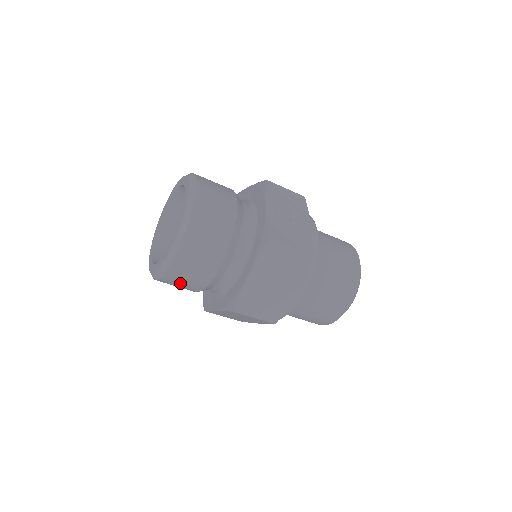
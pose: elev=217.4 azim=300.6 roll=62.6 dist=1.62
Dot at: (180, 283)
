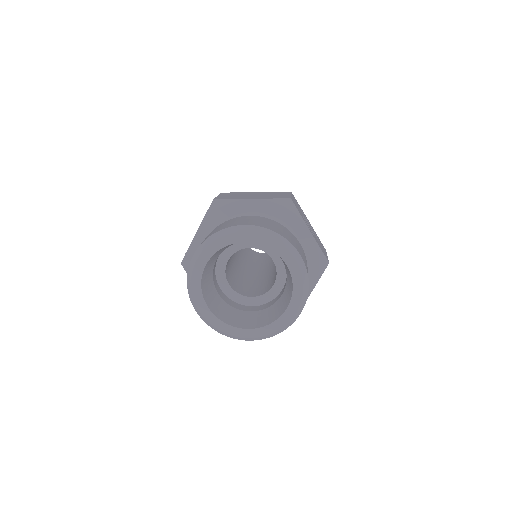
Dot at: occluded
